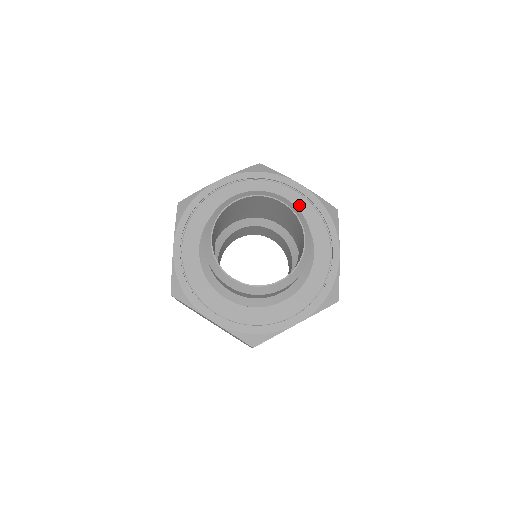
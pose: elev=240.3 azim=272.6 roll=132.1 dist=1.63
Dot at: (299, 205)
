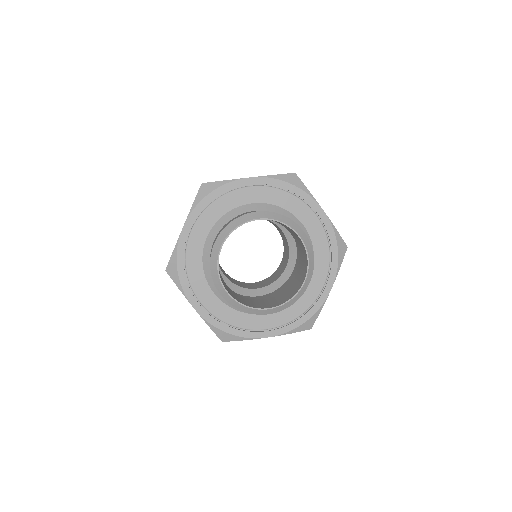
Dot at: (263, 196)
